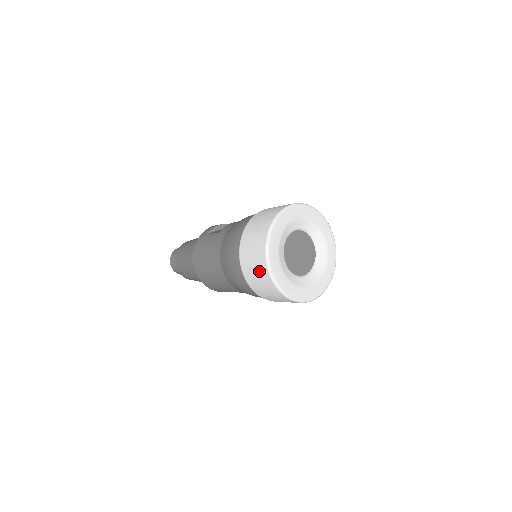
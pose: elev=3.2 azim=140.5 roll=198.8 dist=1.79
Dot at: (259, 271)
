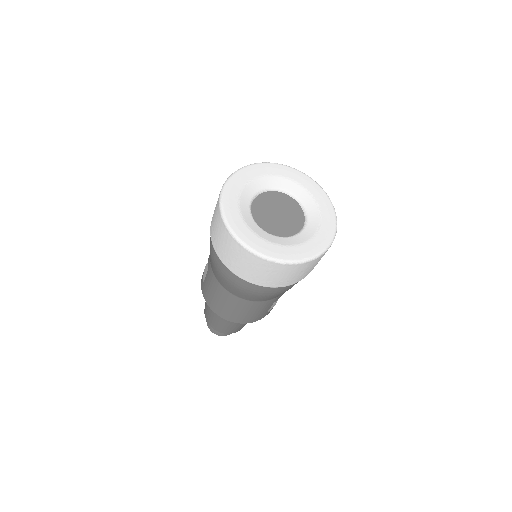
Dot at: (257, 267)
